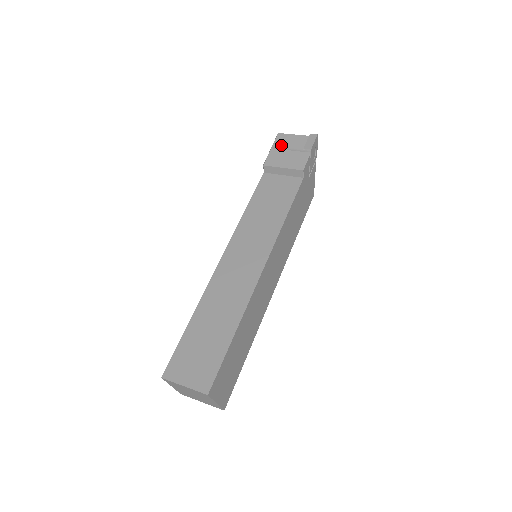
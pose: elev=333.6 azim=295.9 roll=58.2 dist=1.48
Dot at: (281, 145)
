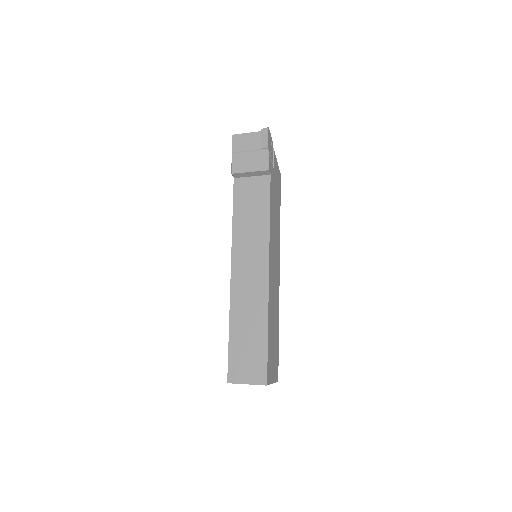
Dot at: (239, 148)
